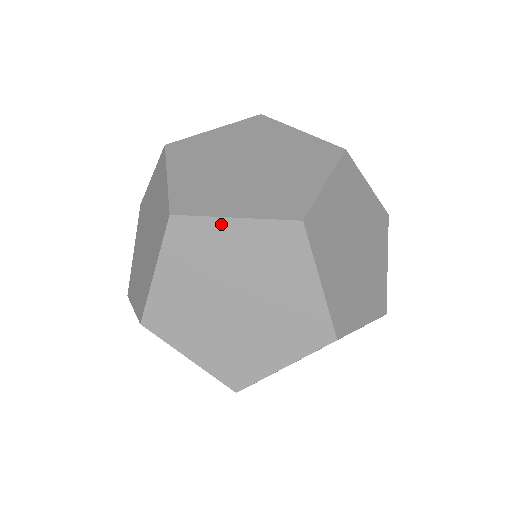
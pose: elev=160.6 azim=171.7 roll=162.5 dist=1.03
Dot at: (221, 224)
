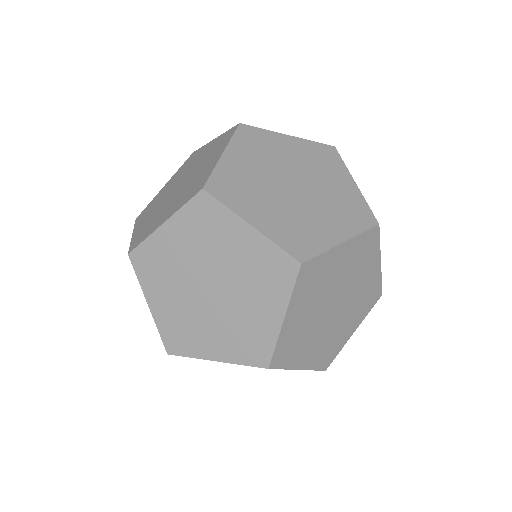
Dot at: (237, 223)
